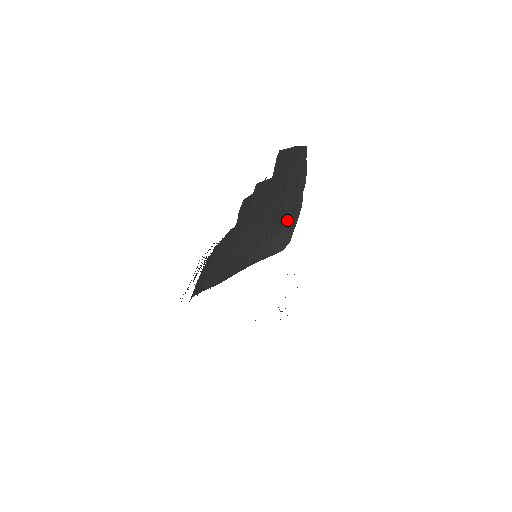
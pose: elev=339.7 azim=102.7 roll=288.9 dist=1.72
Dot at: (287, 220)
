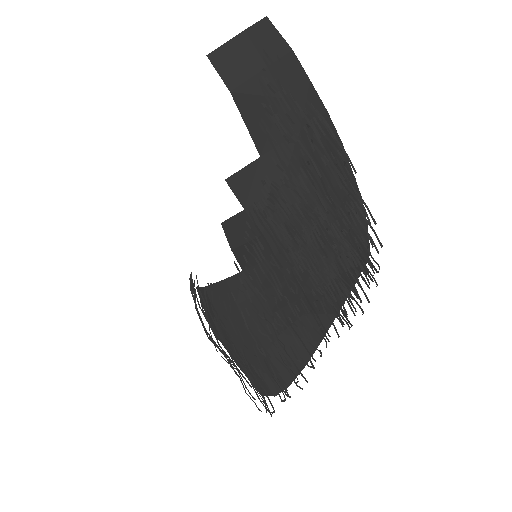
Dot at: occluded
